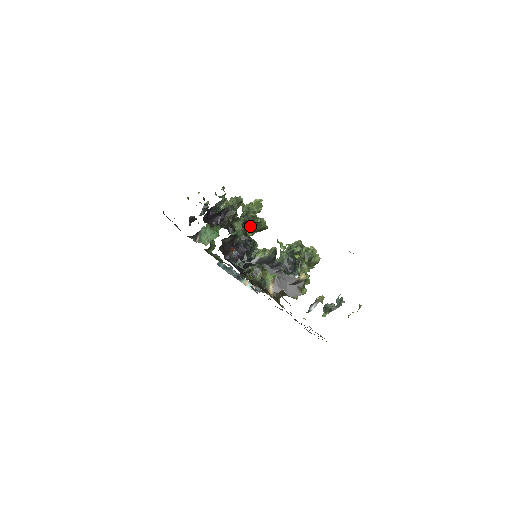
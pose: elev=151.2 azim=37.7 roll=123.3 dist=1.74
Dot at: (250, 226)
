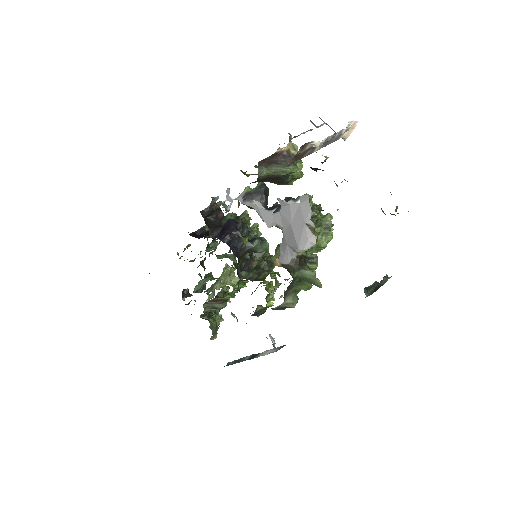
Dot at: occluded
